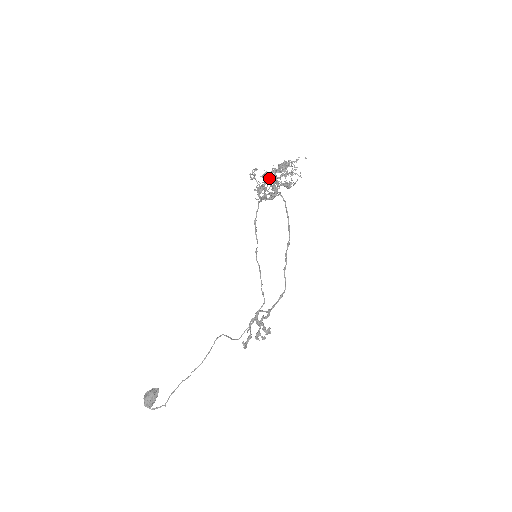
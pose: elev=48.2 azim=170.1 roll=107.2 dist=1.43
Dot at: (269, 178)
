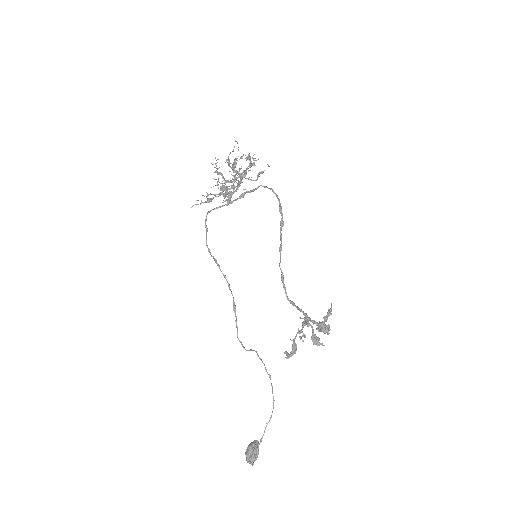
Dot at: (237, 183)
